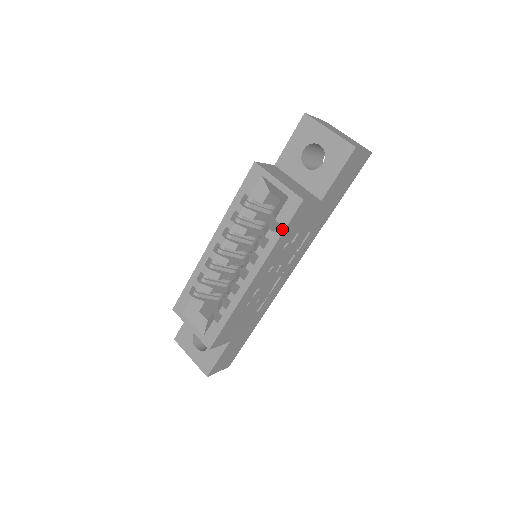
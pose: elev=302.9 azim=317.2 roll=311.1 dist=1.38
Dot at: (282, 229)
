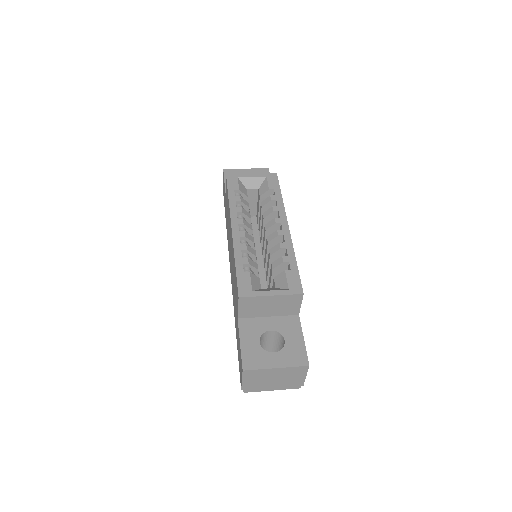
Dot at: (279, 191)
